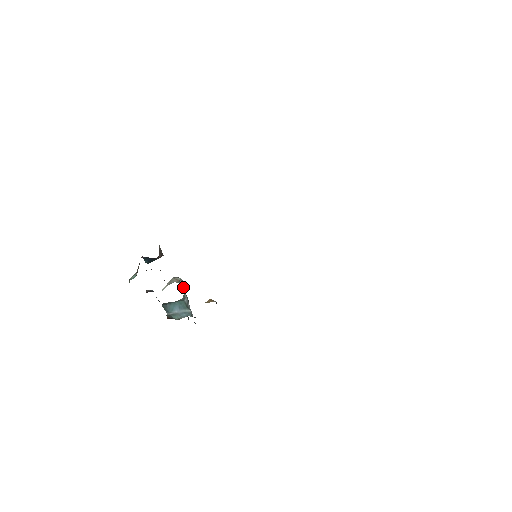
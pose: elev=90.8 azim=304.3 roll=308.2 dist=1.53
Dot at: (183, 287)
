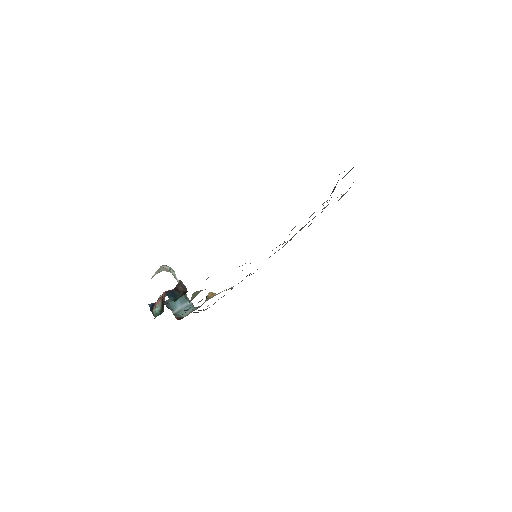
Dot at: (176, 277)
